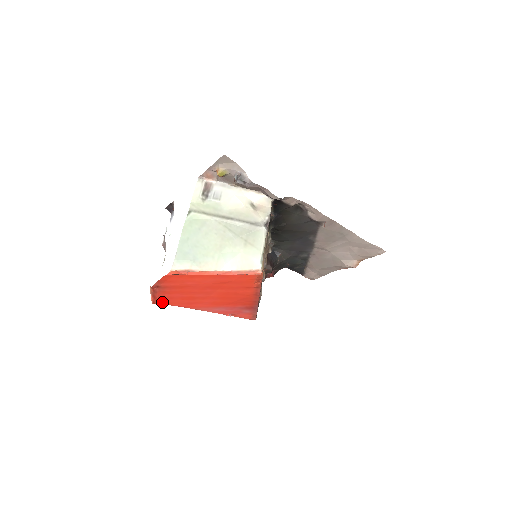
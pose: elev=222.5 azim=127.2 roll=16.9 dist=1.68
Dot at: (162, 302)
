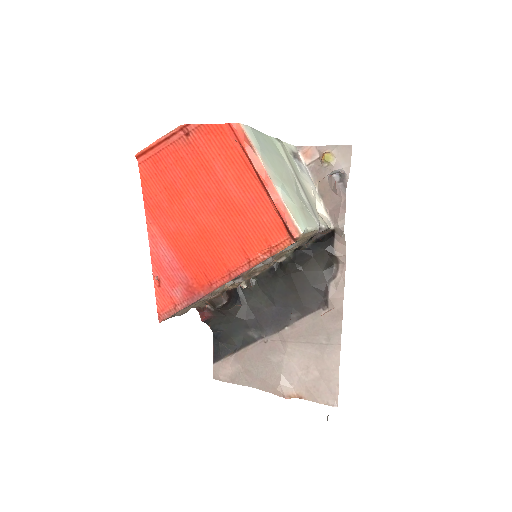
Dot at: (144, 167)
